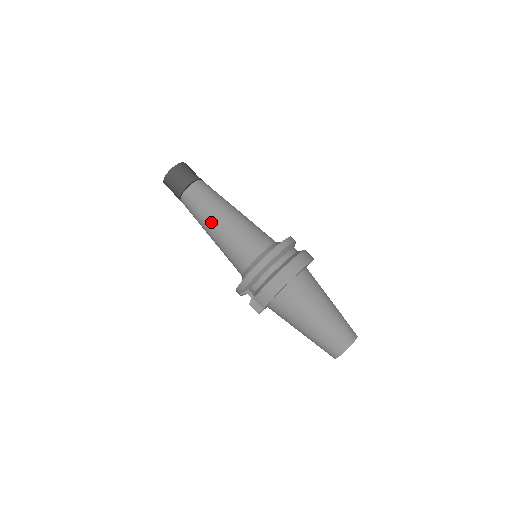
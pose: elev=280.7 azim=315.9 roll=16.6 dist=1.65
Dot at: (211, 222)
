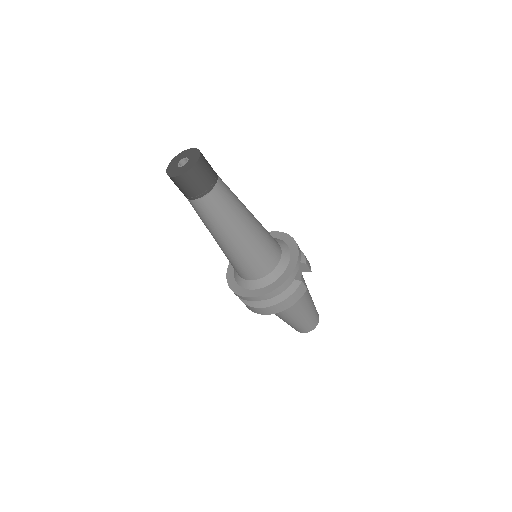
Dot at: occluded
